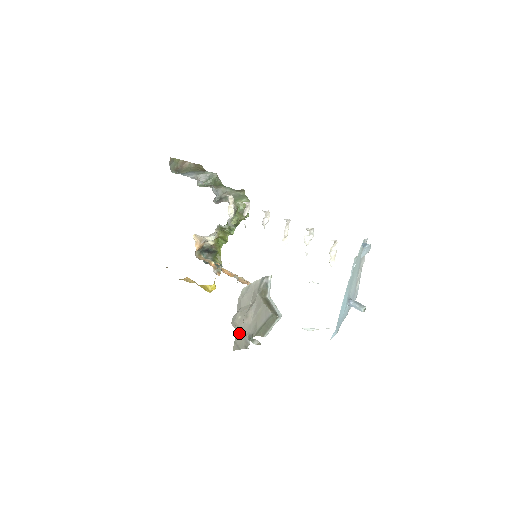
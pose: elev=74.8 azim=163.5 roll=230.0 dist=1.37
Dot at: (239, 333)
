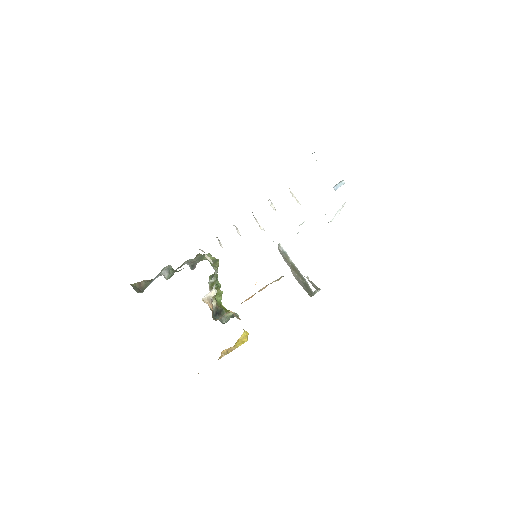
Dot at: (307, 277)
